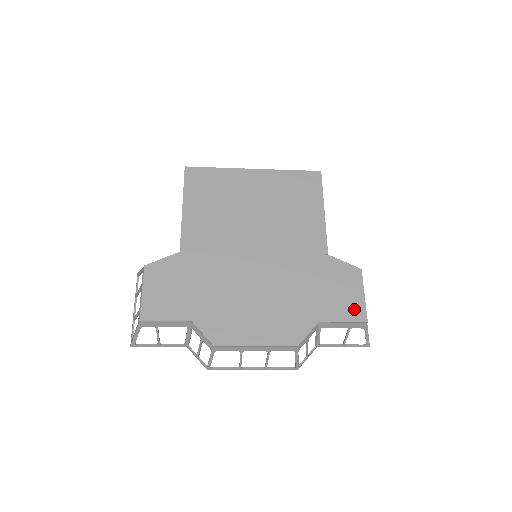
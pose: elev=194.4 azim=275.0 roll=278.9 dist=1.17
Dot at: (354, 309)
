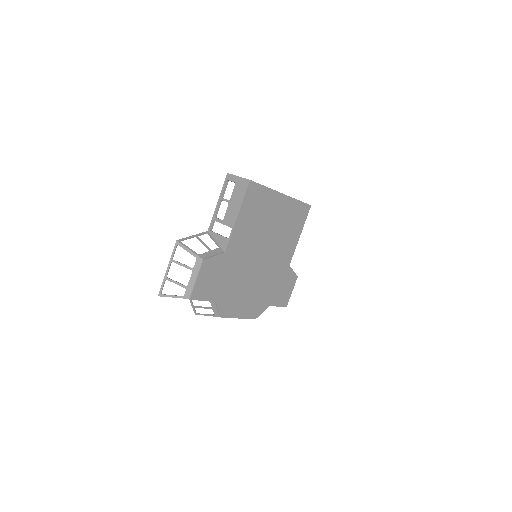
Dot at: (285, 300)
